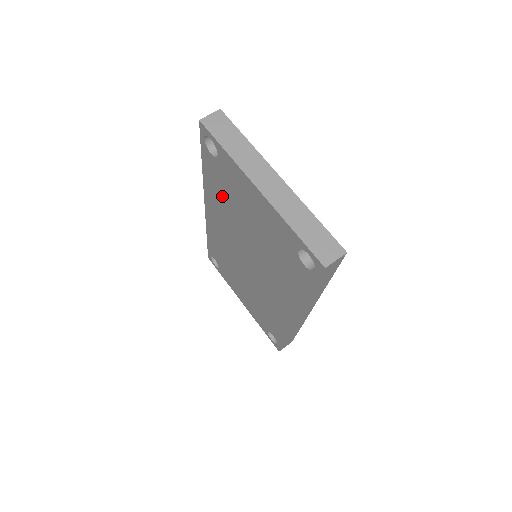
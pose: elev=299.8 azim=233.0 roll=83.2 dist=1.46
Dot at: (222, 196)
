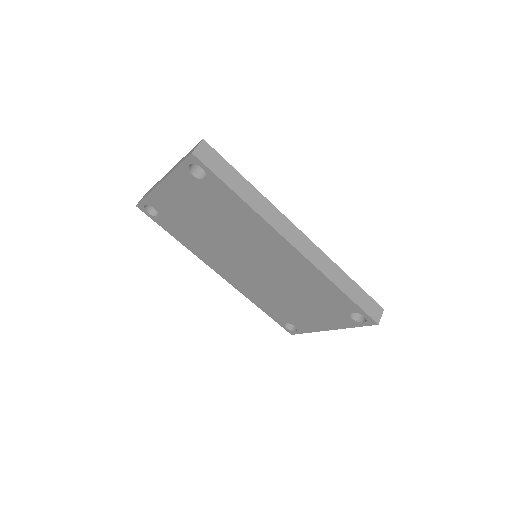
Dot at: (192, 237)
